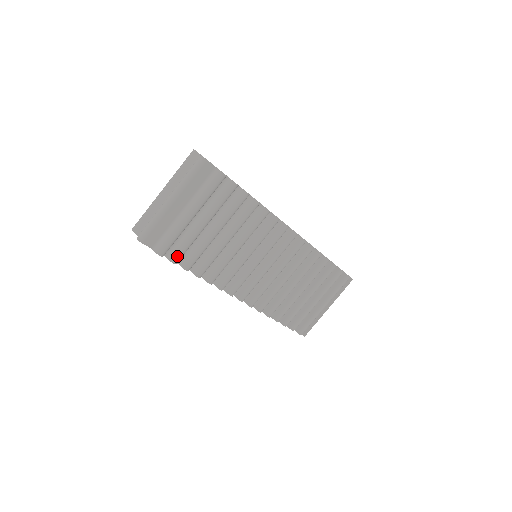
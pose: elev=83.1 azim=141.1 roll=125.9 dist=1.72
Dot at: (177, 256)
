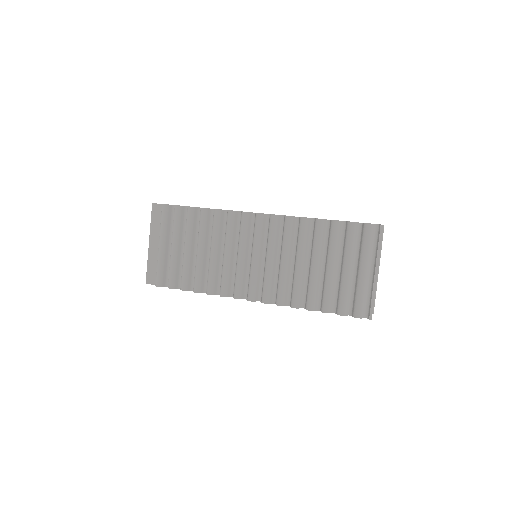
Dot at: (170, 282)
